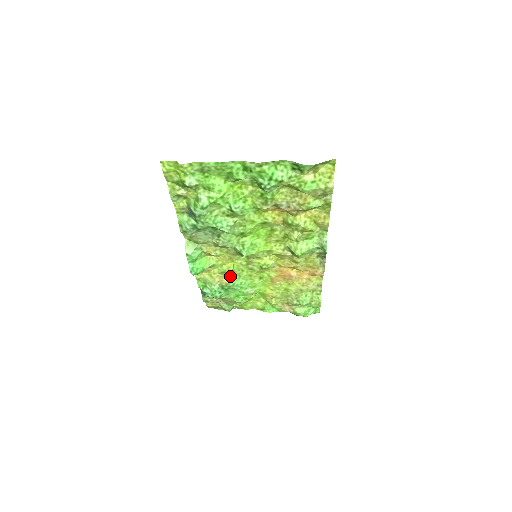
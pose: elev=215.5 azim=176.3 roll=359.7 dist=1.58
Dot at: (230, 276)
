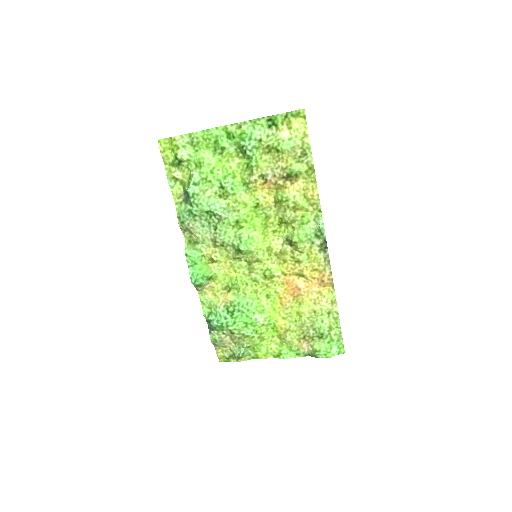
Dot at: (234, 293)
